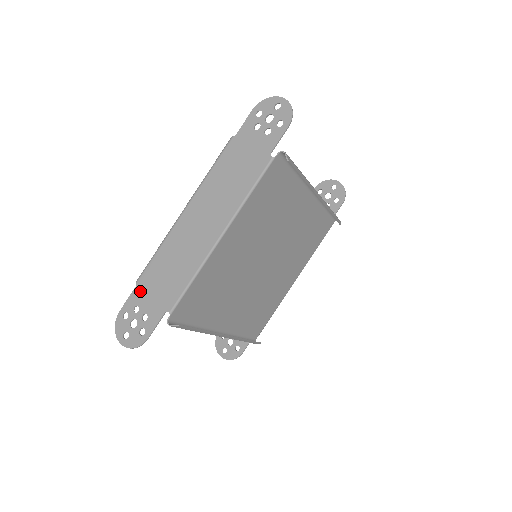
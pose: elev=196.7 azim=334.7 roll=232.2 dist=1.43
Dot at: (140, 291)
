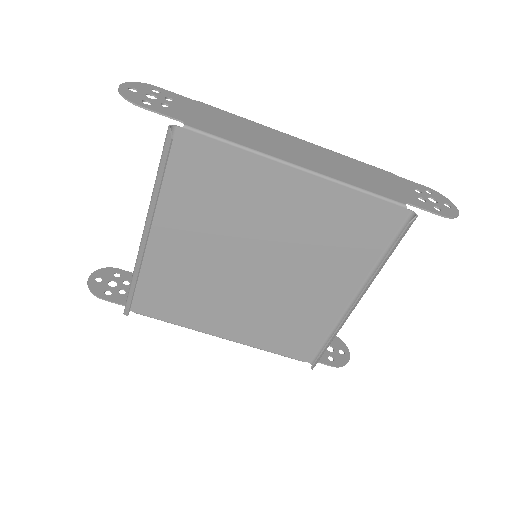
Dot at: (192, 103)
